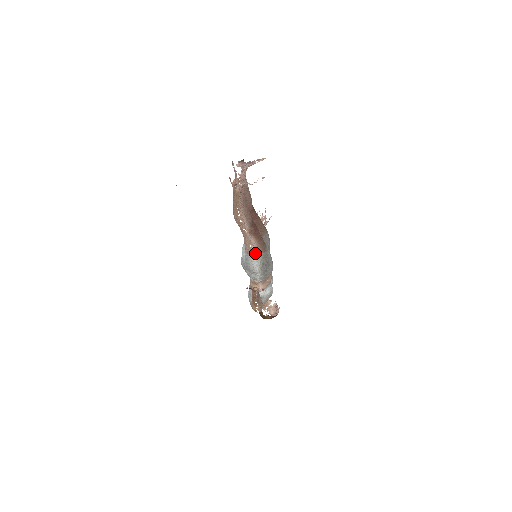
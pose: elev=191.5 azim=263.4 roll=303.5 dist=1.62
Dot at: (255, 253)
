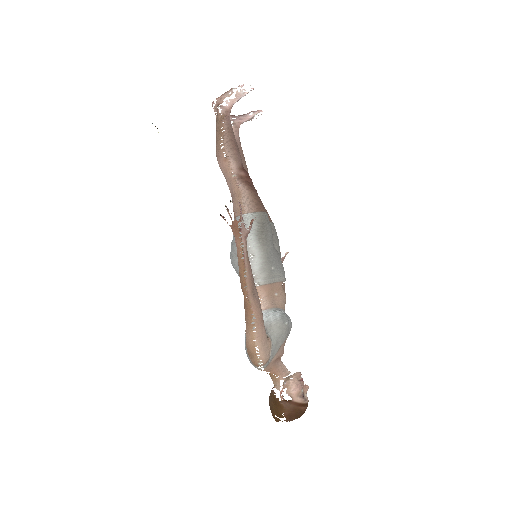
Dot at: (247, 210)
